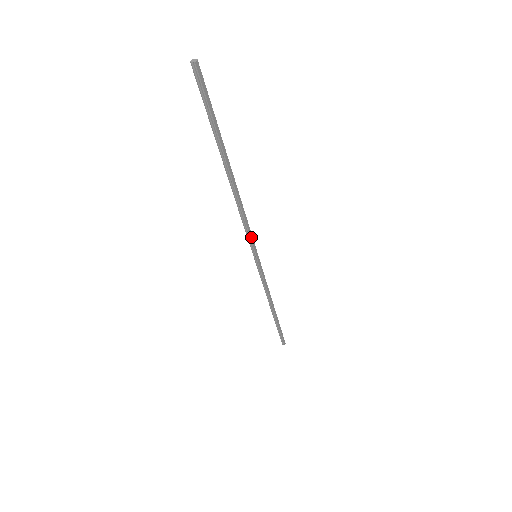
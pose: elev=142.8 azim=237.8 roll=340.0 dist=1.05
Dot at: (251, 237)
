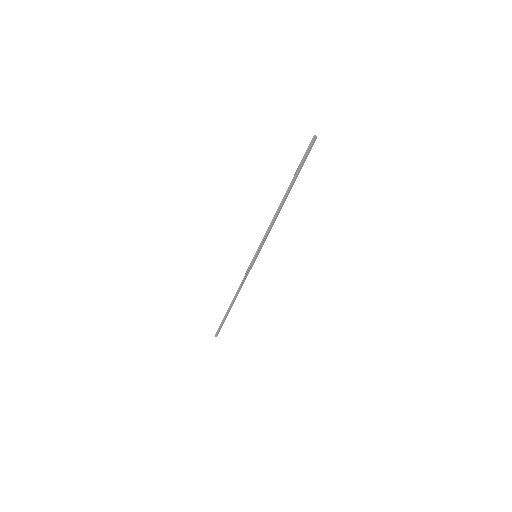
Dot at: (264, 242)
